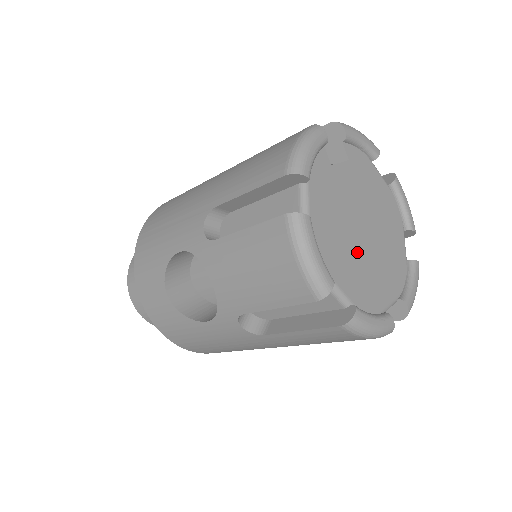
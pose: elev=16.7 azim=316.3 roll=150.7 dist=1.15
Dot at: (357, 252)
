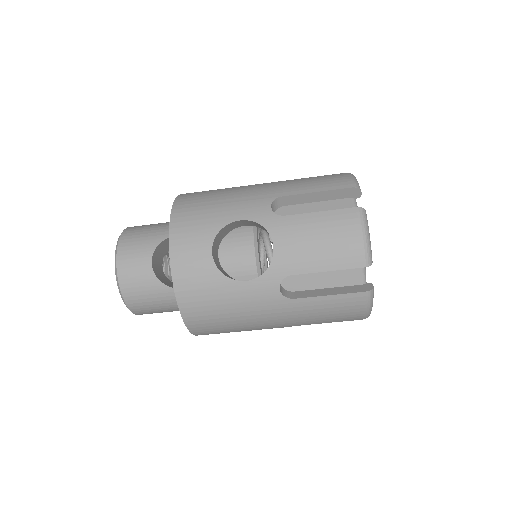
Dot at: occluded
